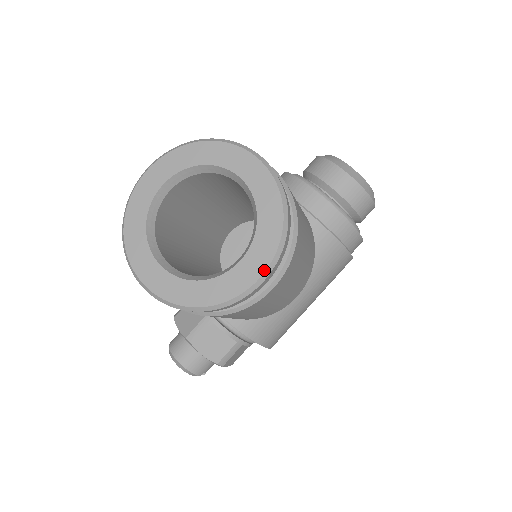
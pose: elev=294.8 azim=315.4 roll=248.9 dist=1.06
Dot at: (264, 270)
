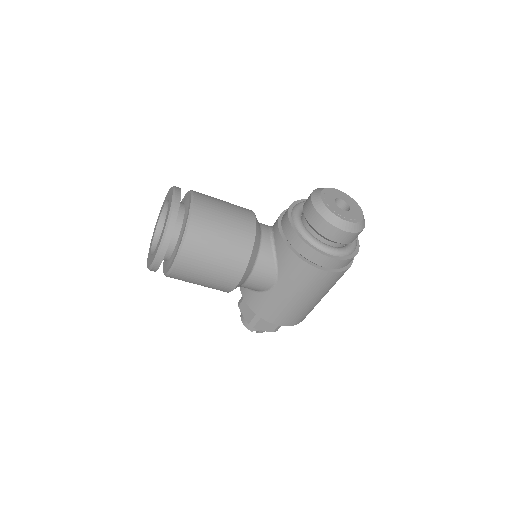
Dot at: (156, 254)
